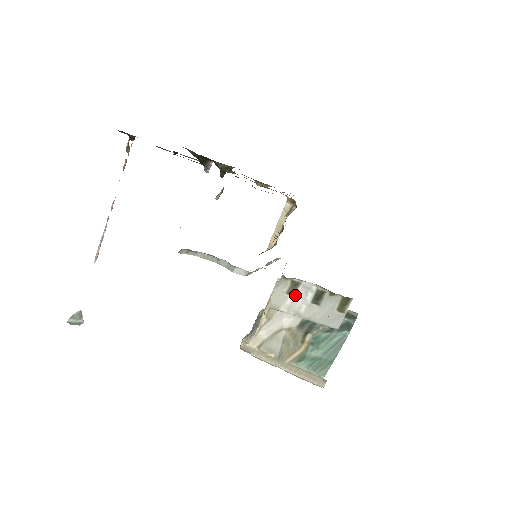
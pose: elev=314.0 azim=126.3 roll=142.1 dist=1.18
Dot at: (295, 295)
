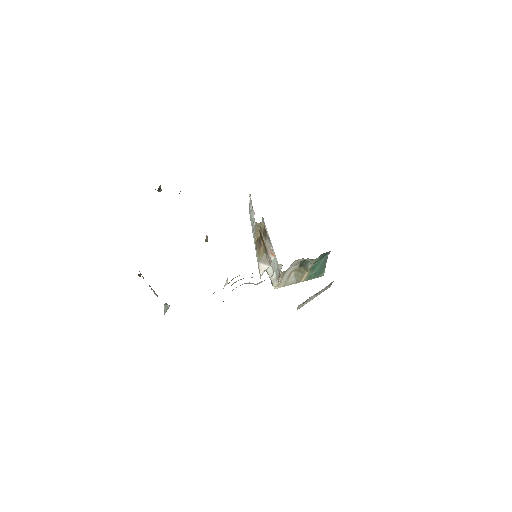
Dot at: occluded
